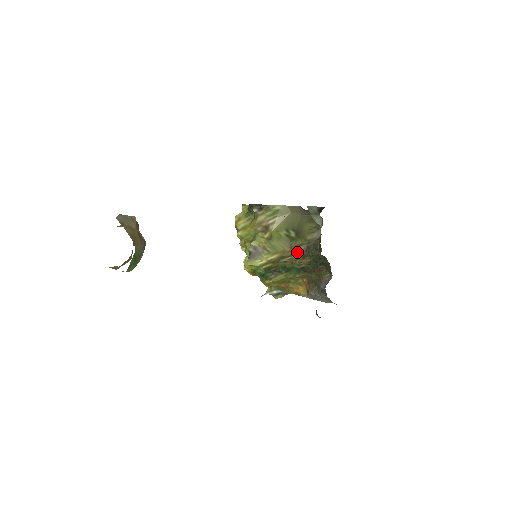
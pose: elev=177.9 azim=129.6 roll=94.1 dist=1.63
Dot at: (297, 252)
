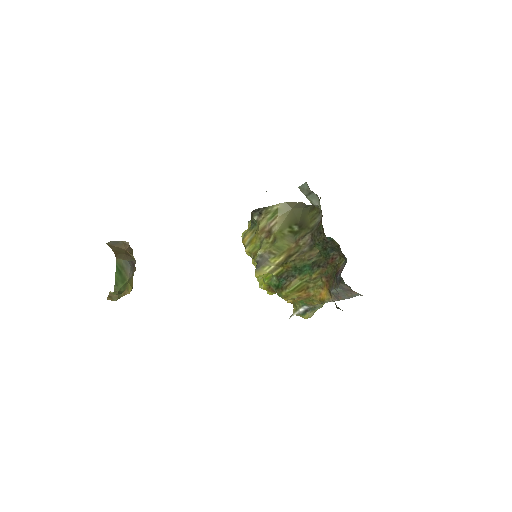
Dot at: (303, 245)
